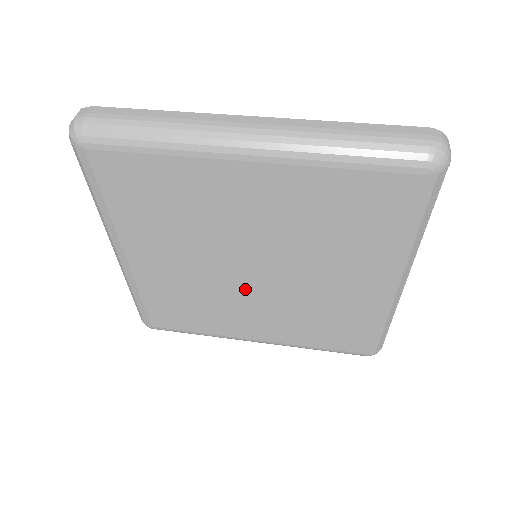
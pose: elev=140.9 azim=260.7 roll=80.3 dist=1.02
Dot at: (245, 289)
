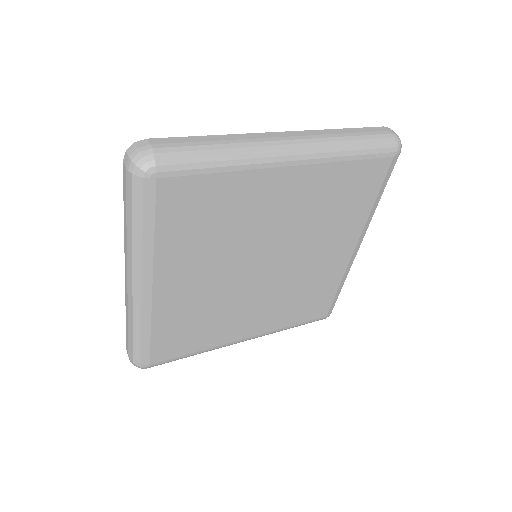
Dot at: (254, 287)
